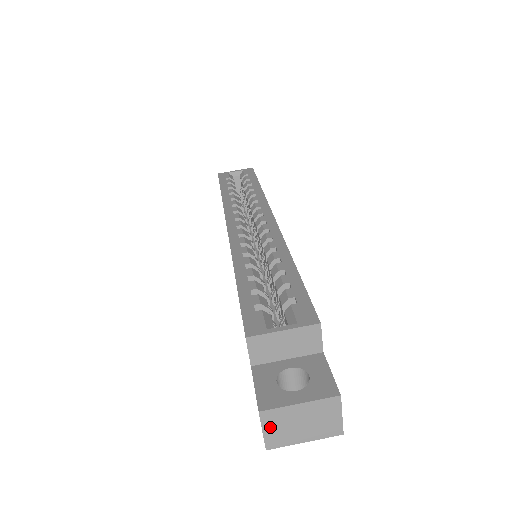
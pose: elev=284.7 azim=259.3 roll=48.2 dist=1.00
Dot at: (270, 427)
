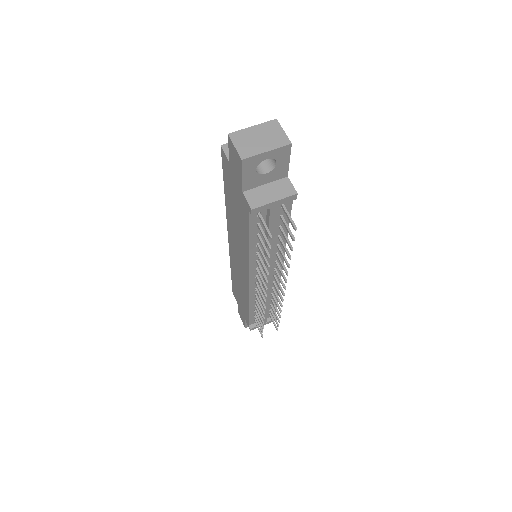
Dot at: (239, 143)
